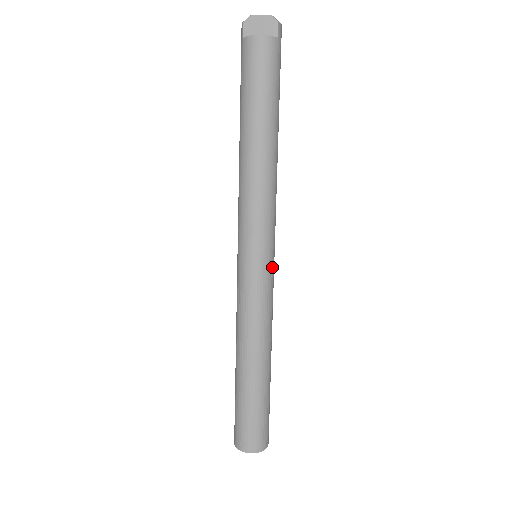
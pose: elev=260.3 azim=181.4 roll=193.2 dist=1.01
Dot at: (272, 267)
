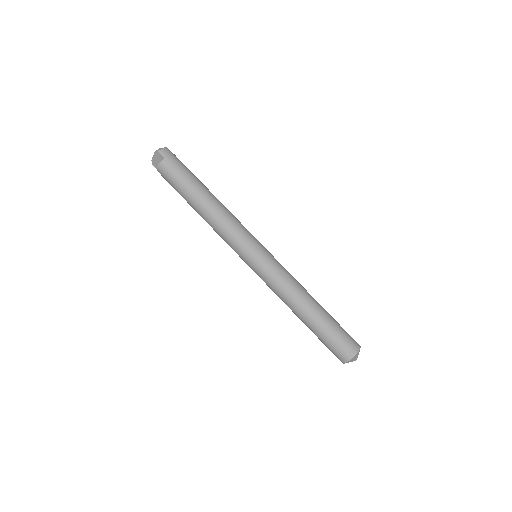
Dot at: (263, 257)
